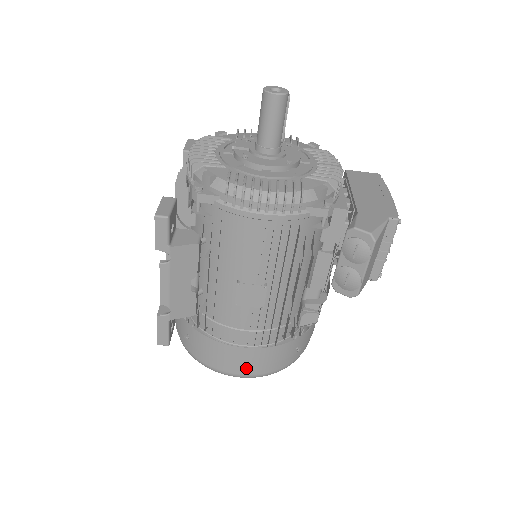
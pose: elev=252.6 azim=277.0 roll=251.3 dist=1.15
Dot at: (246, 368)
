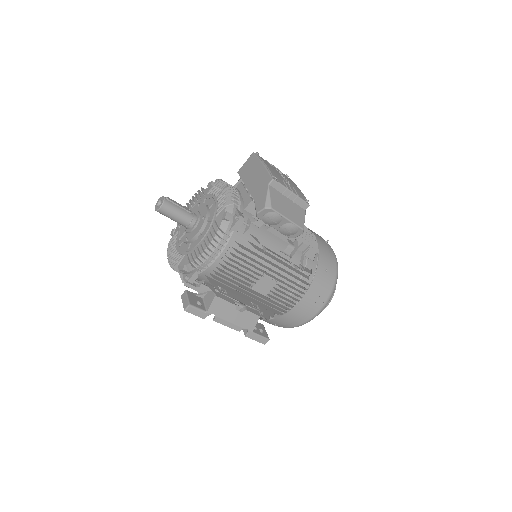
Dot at: (314, 308)
